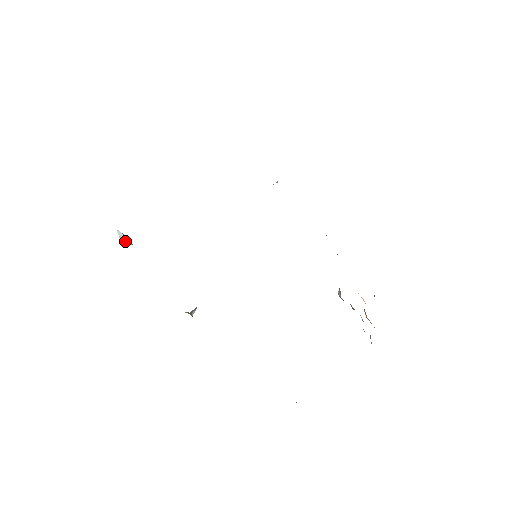
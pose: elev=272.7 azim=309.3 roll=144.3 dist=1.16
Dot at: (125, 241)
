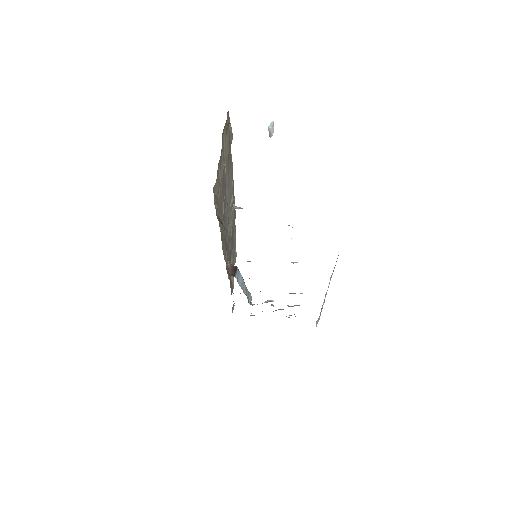
Dot at: (269, 132)
